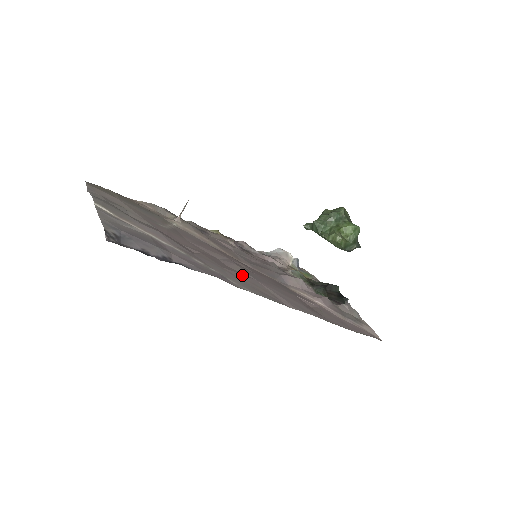
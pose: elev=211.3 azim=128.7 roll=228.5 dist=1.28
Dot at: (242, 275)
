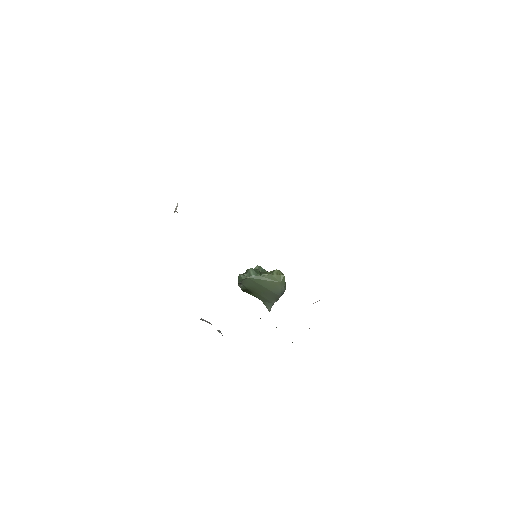
Dot at: occluded
